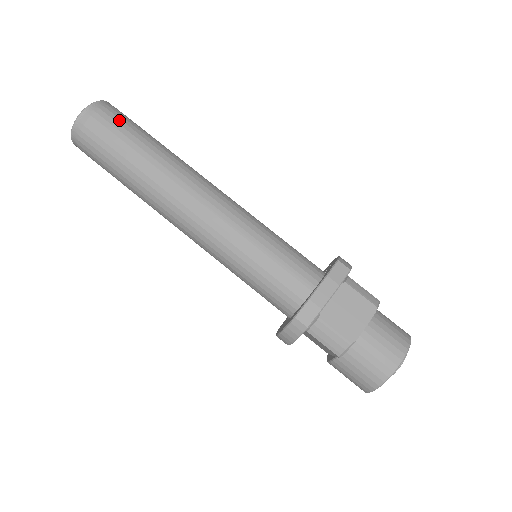
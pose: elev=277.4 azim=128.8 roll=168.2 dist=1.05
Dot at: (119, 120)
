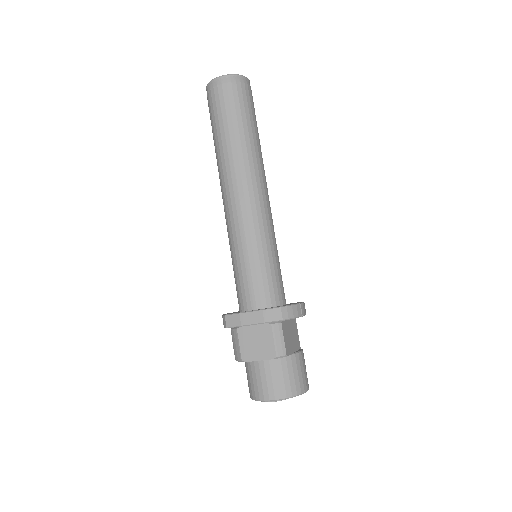
Dot at: (232, 99)
